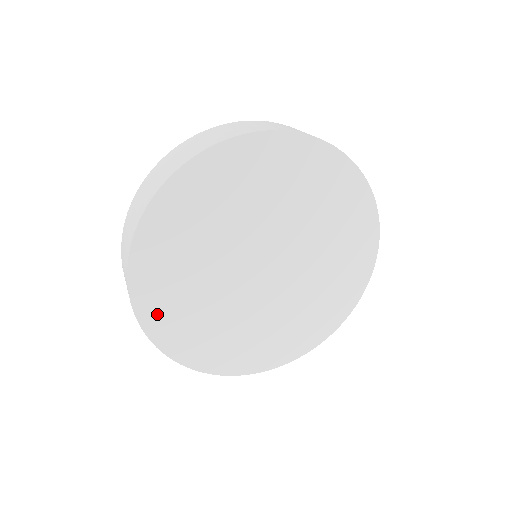
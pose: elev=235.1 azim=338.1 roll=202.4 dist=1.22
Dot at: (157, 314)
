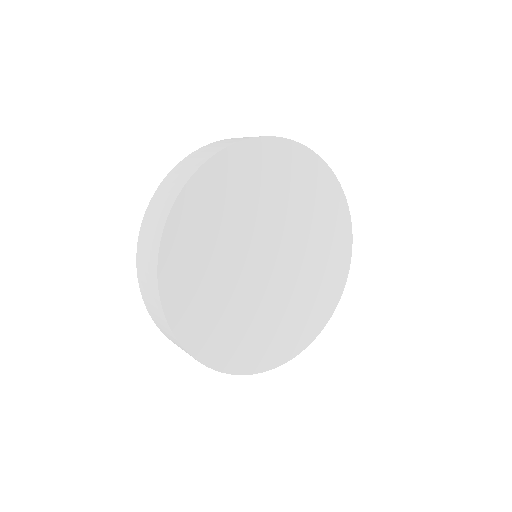
Dot at: (177, 253)
